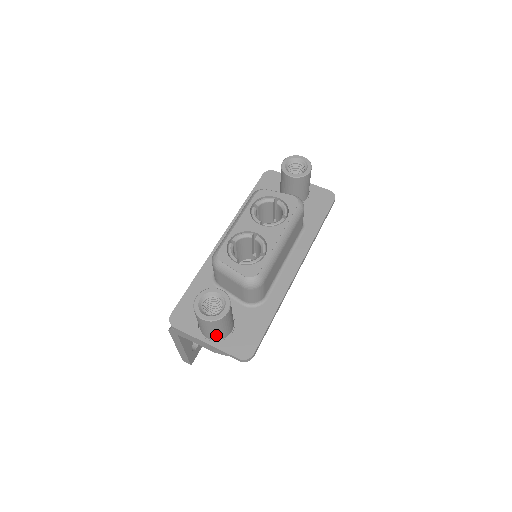
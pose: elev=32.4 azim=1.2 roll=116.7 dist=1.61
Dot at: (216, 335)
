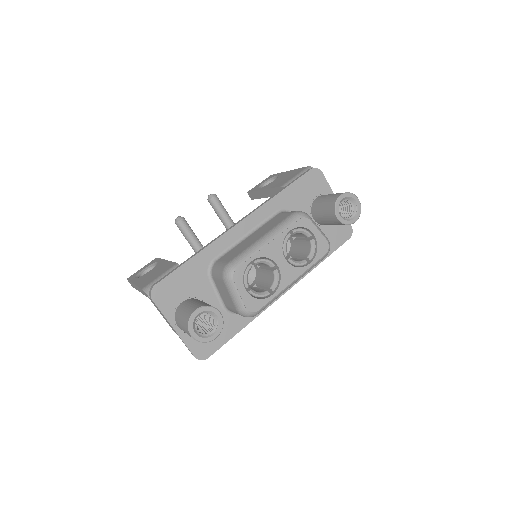
Dot at: occluded
